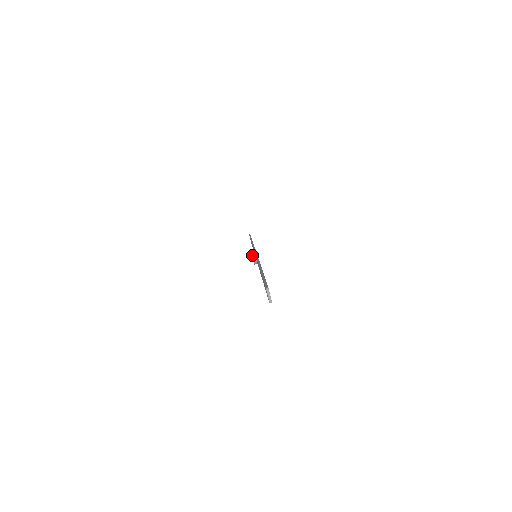
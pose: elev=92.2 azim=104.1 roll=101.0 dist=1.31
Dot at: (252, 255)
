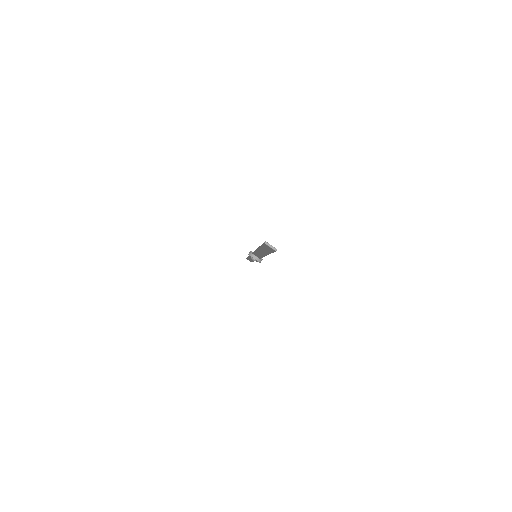
Dot at: (252, 257)
